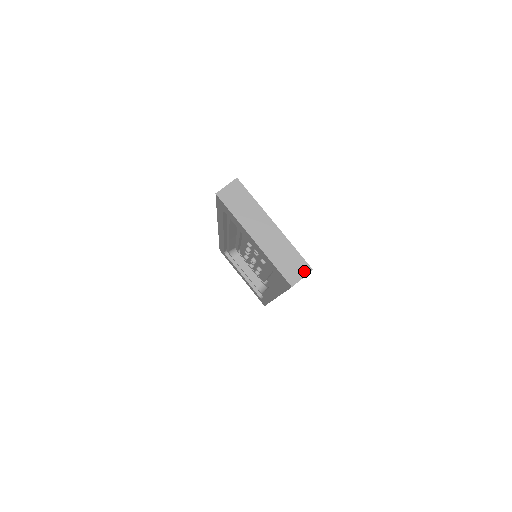
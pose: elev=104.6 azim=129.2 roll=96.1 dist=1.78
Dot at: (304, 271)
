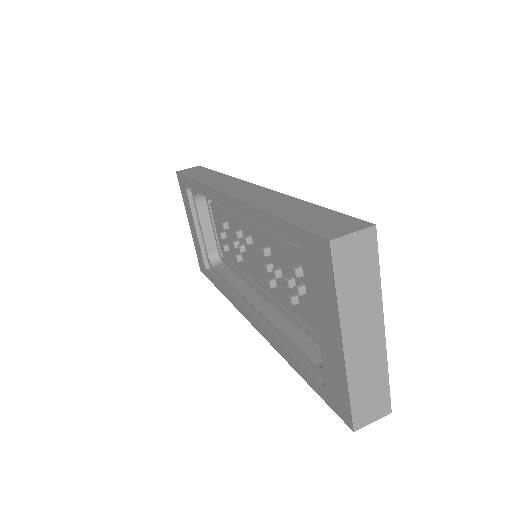
Dot at: (381, 412)
